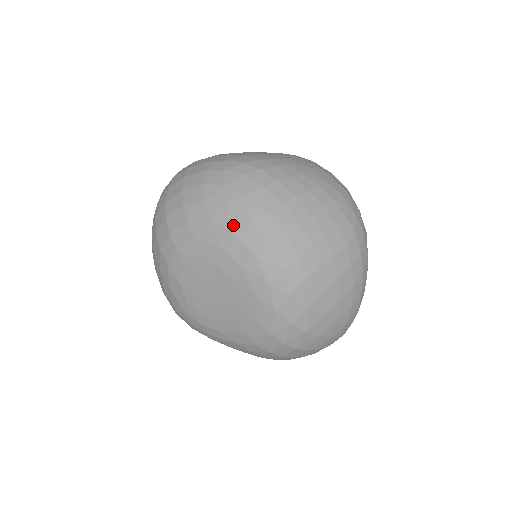
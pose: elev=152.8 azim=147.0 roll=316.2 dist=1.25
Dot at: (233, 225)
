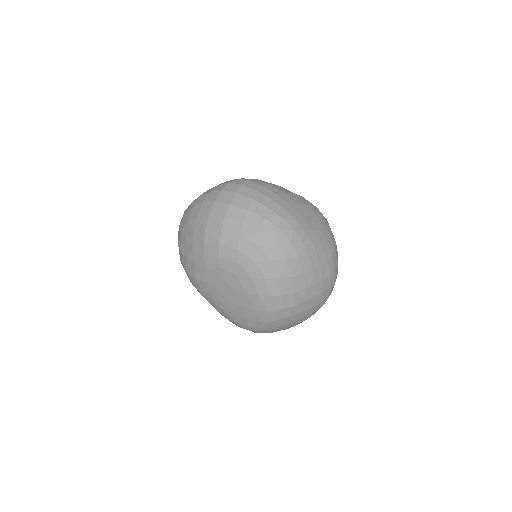
Dot at: (268, 273)
